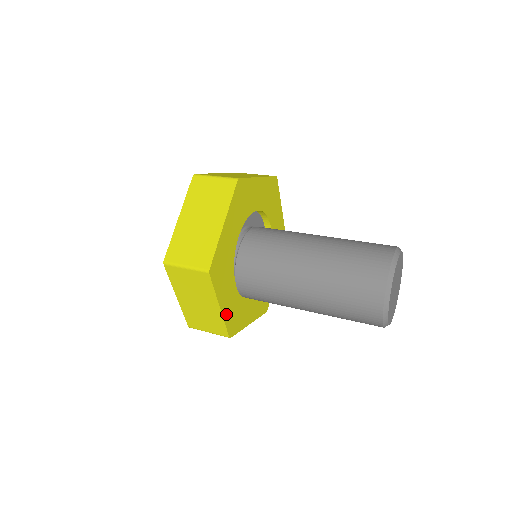
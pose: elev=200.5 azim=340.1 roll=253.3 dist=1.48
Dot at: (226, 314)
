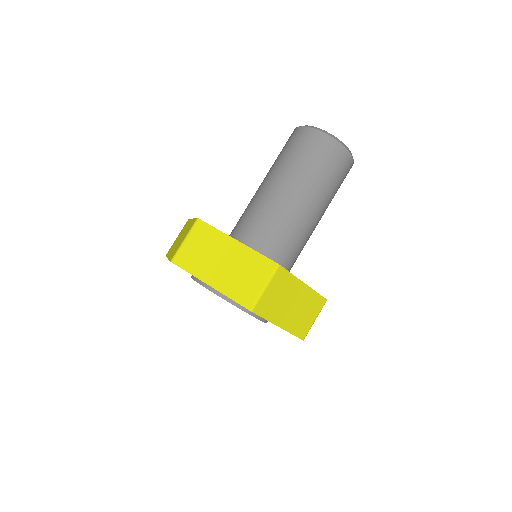
Dot at: occluded
